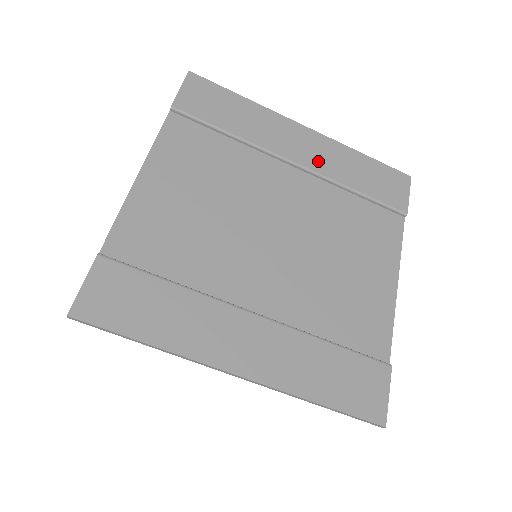
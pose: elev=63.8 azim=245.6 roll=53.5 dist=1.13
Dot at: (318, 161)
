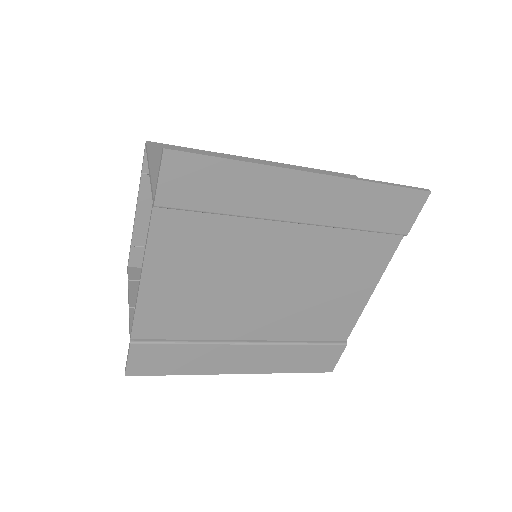
Dot at: (321, 211)
